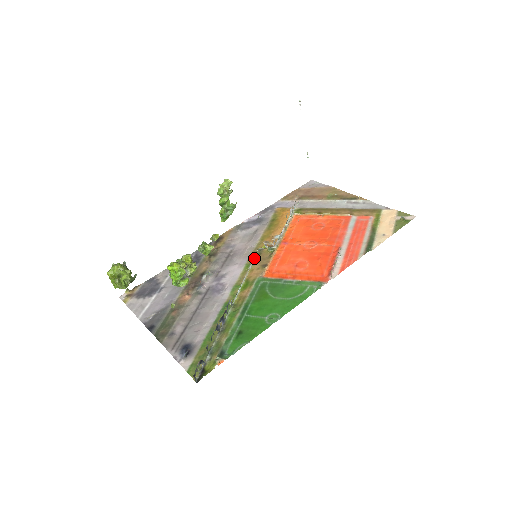
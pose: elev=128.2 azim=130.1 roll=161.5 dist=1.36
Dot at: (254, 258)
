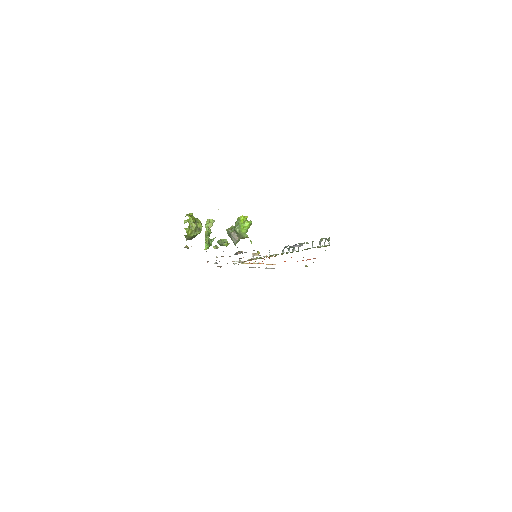
Dot at: occluded
